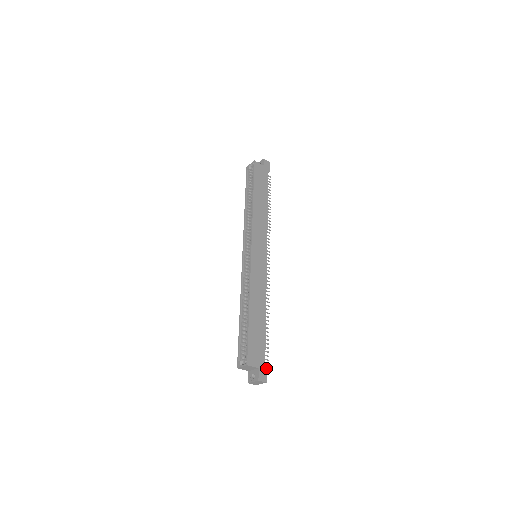
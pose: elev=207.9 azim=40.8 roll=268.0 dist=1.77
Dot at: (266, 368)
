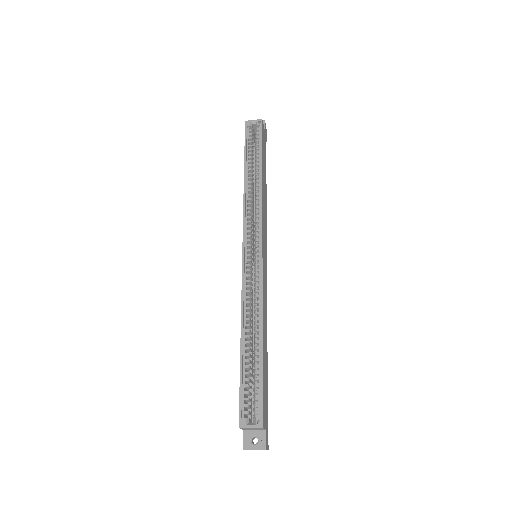
Dot at: occluded
